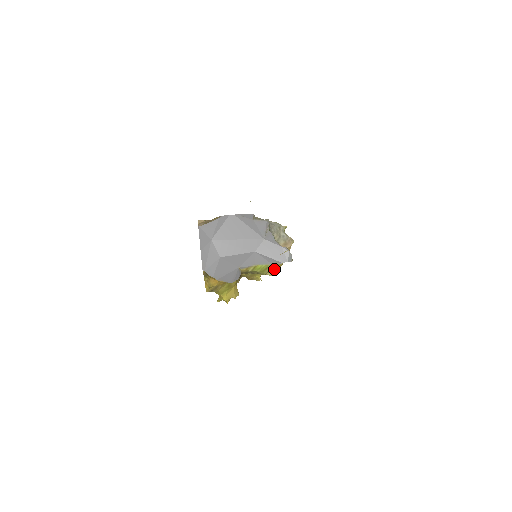
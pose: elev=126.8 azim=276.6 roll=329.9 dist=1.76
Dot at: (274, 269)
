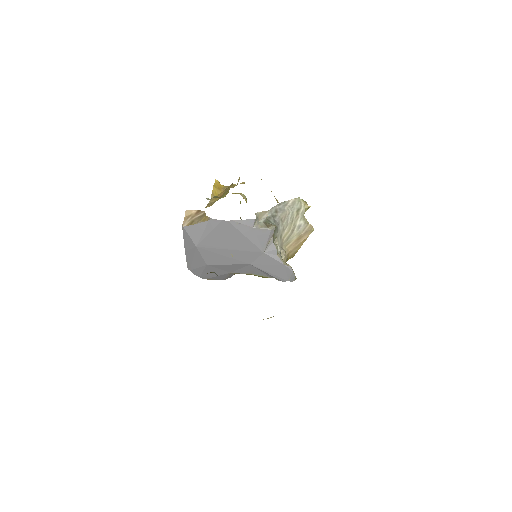
Dot at: occluded
